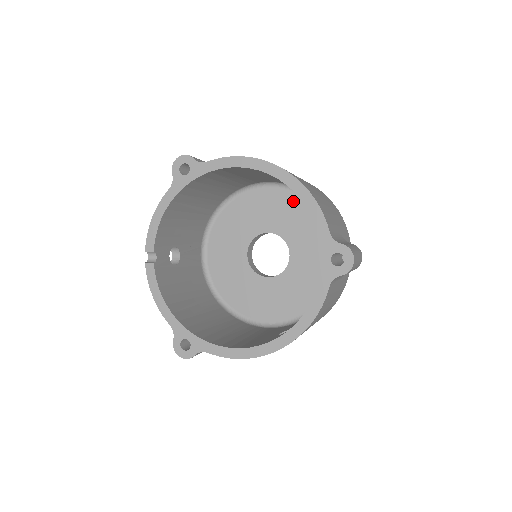
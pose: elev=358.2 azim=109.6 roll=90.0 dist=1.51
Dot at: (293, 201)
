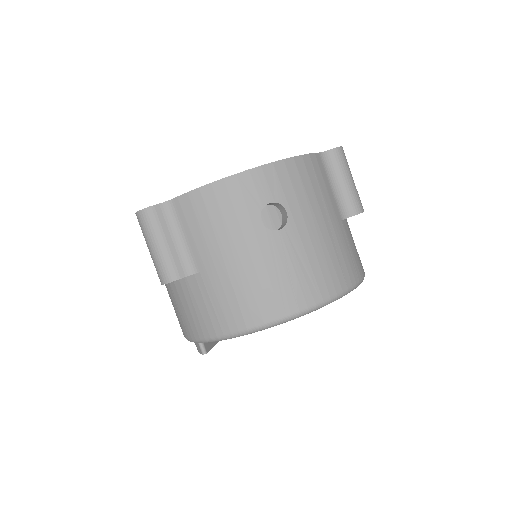
Dot at: occluded
